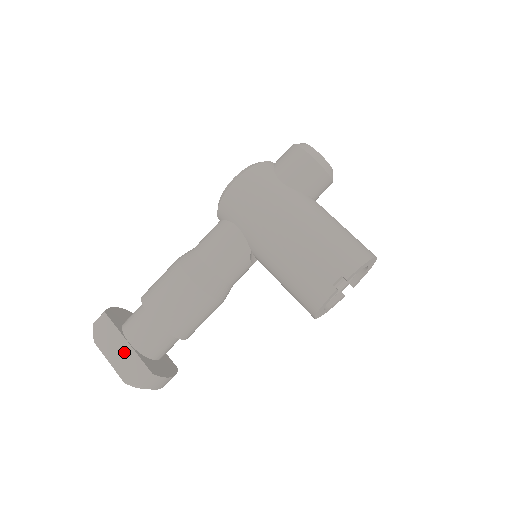
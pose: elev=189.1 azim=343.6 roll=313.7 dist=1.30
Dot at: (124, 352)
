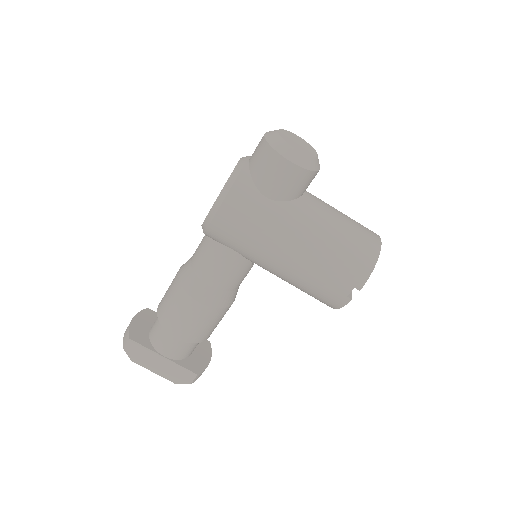
Dot at: (164, 364)
